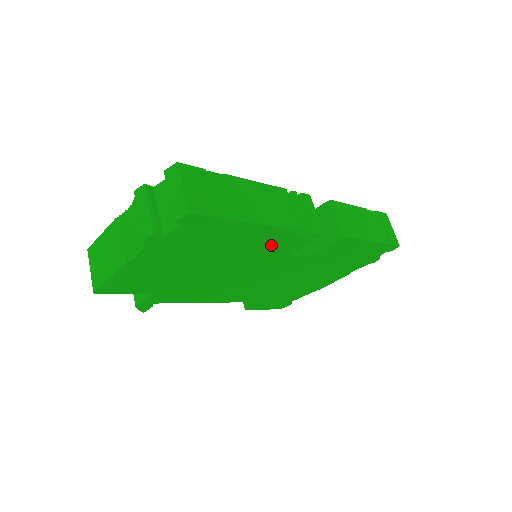
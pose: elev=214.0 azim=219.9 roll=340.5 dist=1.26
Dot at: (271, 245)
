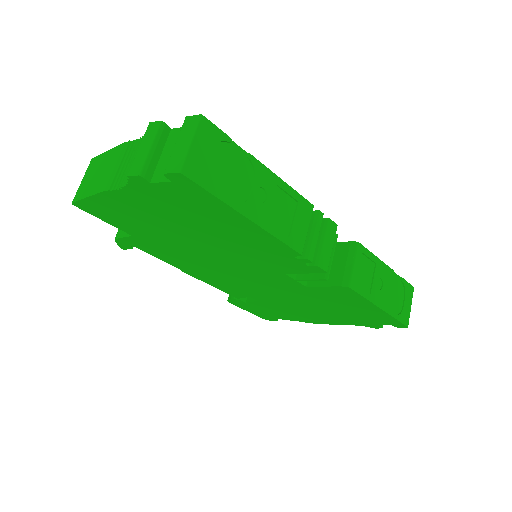
Dot at: (267, 253)
